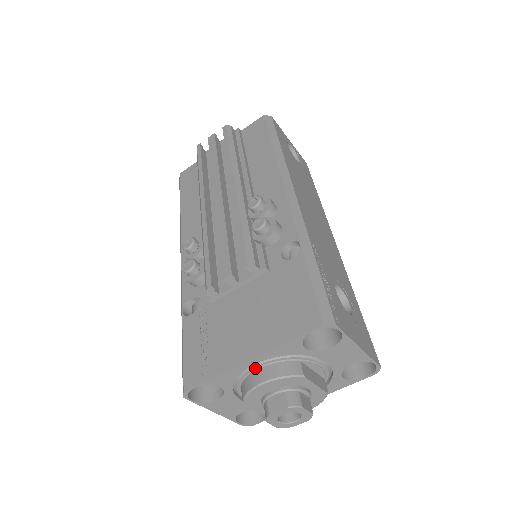
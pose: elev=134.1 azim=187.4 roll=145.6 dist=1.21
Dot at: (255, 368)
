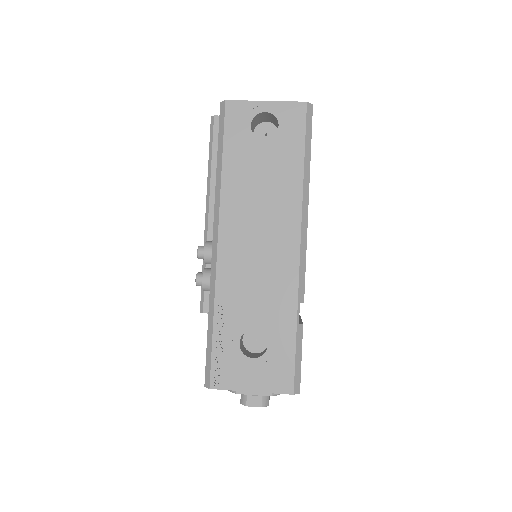
Dot at: occluded
